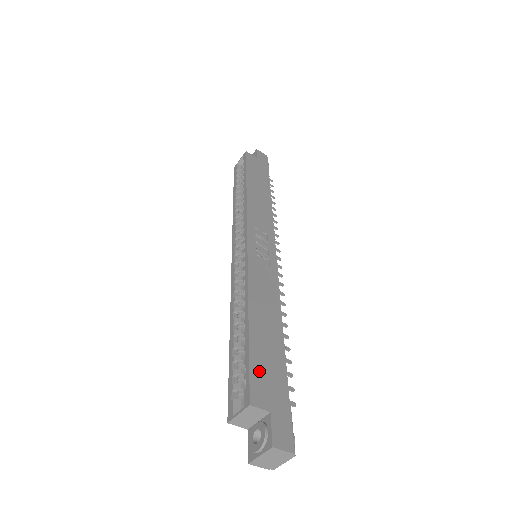
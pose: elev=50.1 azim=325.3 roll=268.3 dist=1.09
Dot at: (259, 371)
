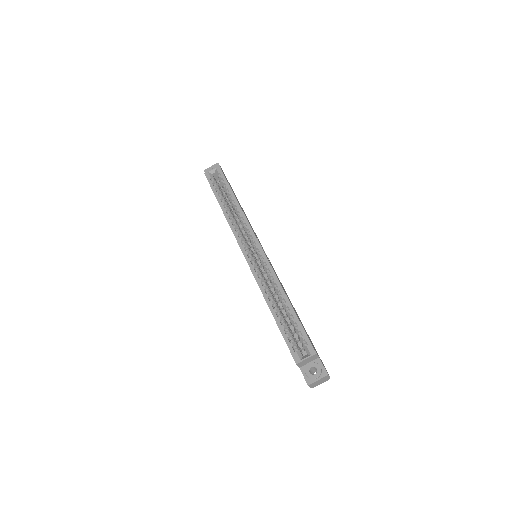
Dot at: (307, 335)
